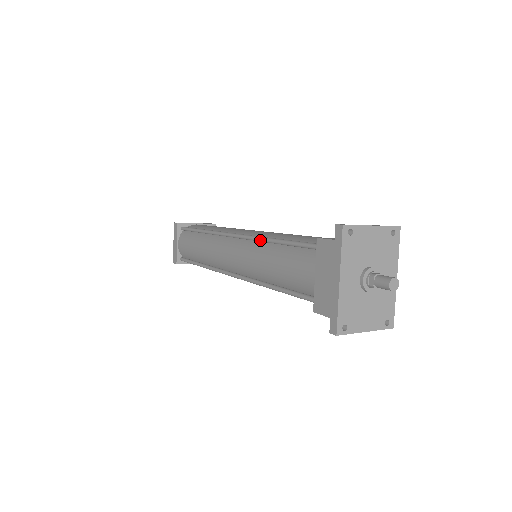
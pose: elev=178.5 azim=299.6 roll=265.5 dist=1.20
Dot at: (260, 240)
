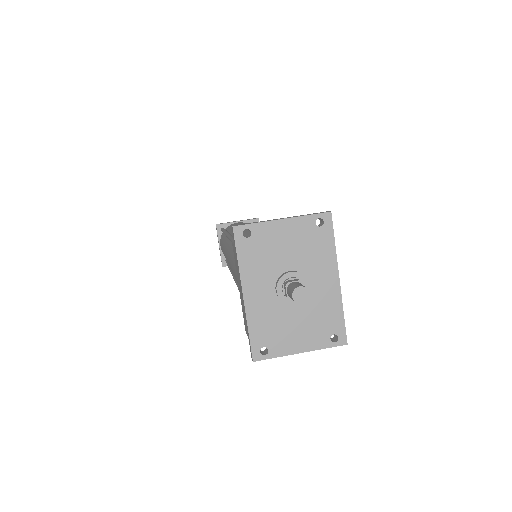
Dot at: occluded
